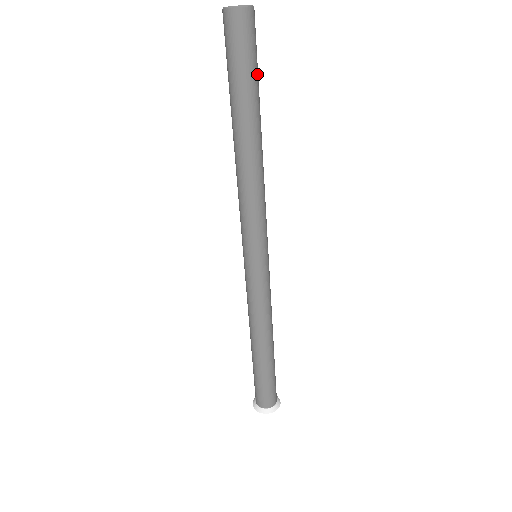
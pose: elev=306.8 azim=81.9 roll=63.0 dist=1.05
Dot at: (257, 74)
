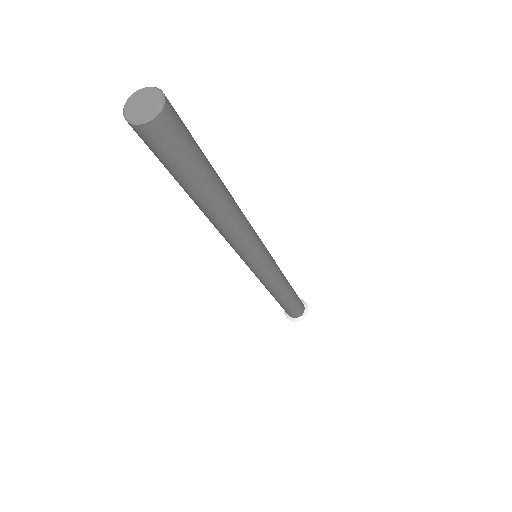
Dot at: (190, 169)
